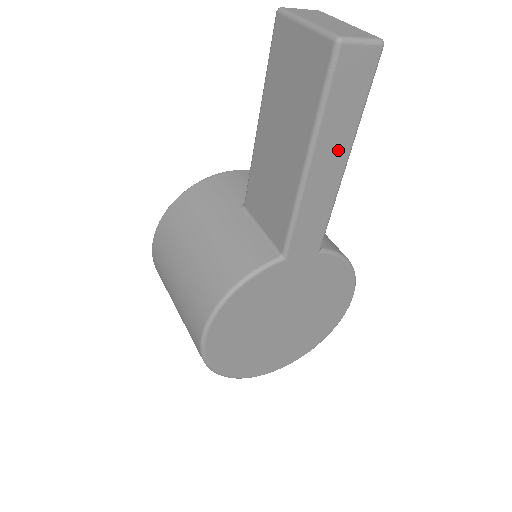
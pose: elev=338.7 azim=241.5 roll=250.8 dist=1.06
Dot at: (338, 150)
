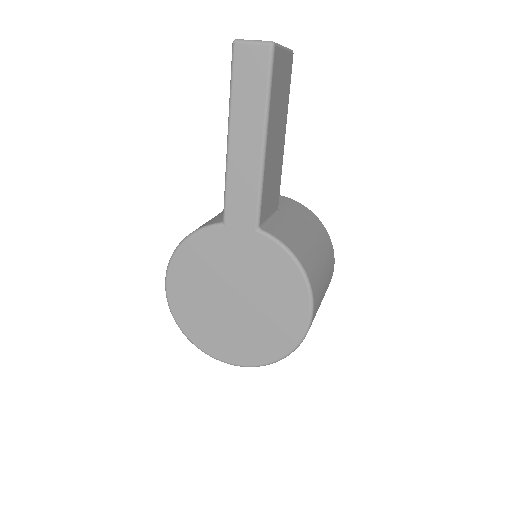
Dot at: (252, 129)
